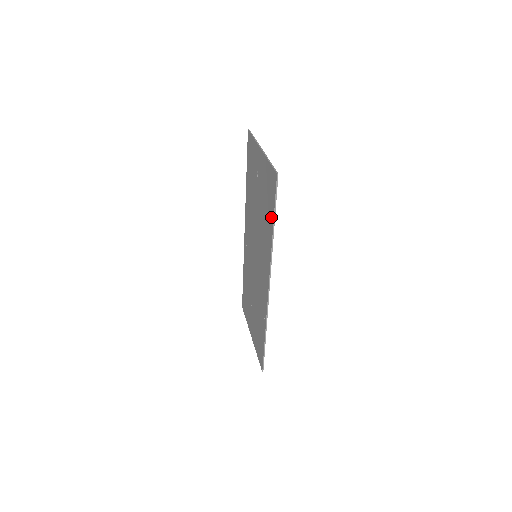
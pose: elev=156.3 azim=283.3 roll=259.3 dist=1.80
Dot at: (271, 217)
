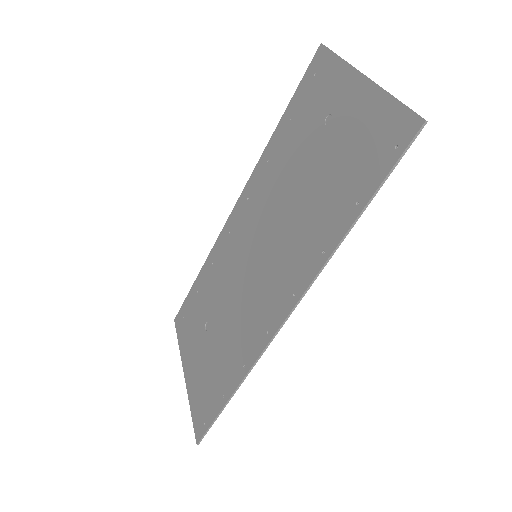
Dot at: (356, 200)
